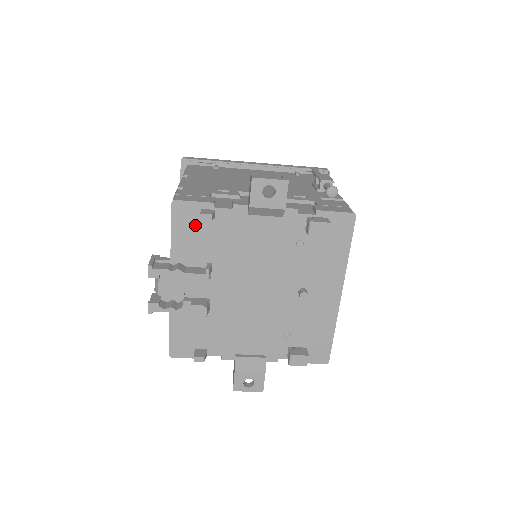
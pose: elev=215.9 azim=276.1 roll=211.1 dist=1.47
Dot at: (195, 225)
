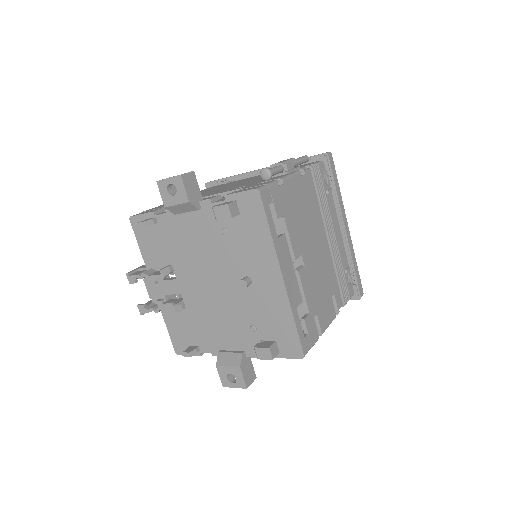
Dot at: (149, 234)
